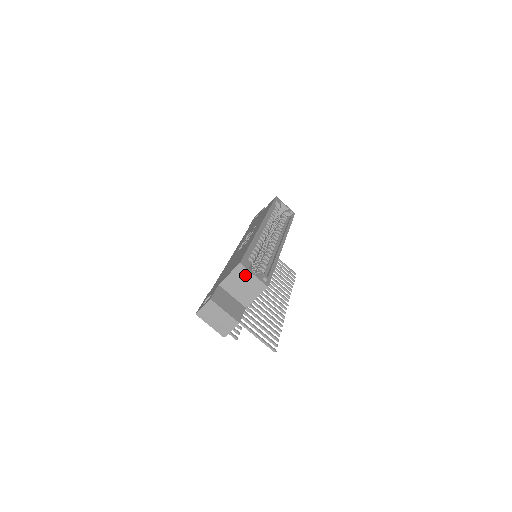
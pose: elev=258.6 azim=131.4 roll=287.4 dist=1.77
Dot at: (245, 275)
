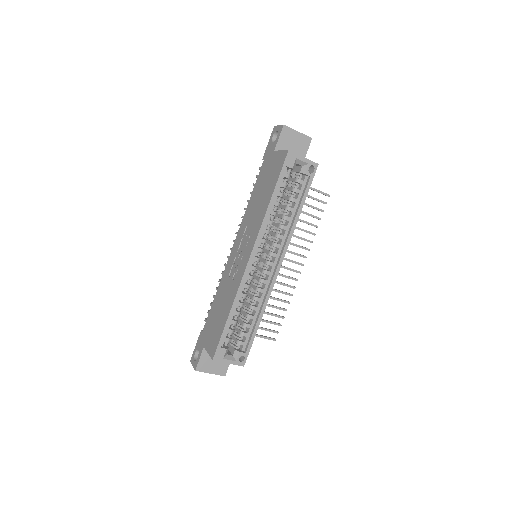
Dot at: occluded
